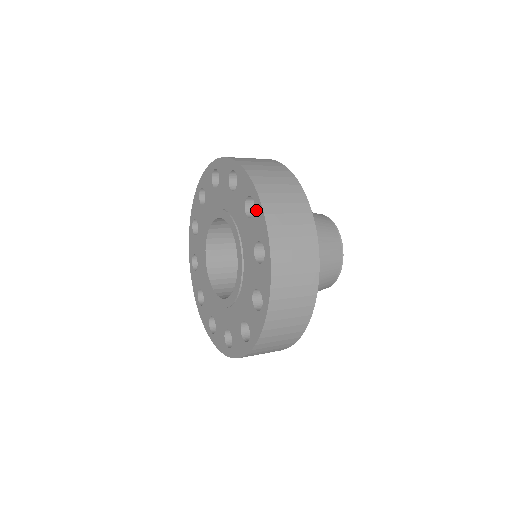
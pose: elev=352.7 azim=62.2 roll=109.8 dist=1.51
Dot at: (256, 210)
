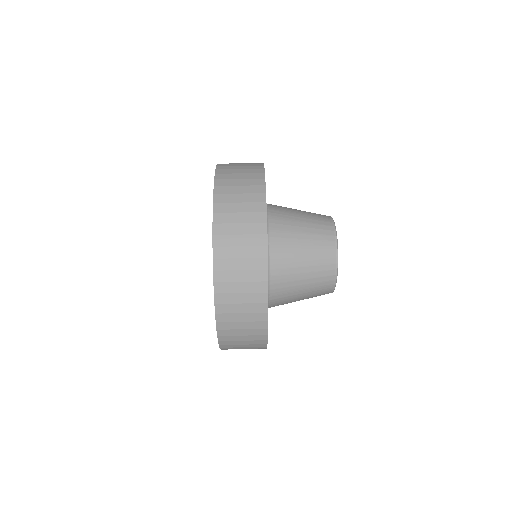
Dot at: occluded
